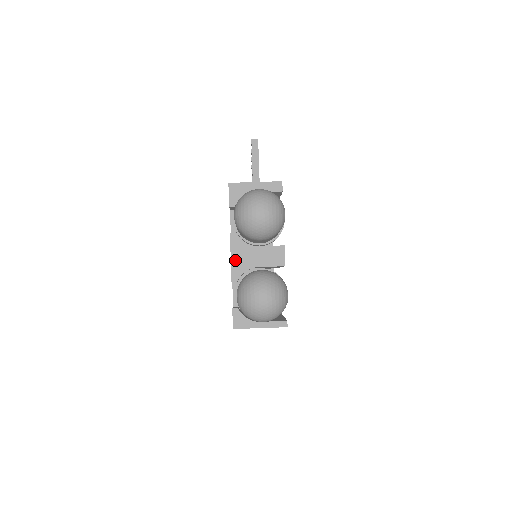
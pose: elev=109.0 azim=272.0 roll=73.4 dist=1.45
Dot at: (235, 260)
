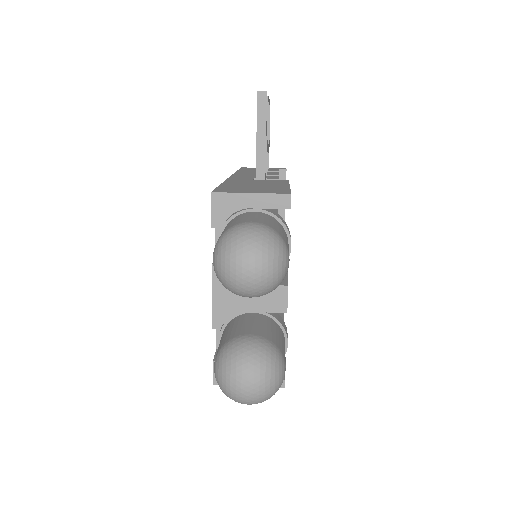
Dot at: (218, 301)
